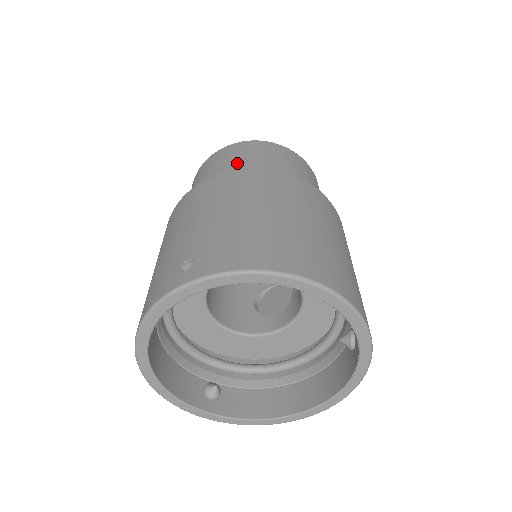
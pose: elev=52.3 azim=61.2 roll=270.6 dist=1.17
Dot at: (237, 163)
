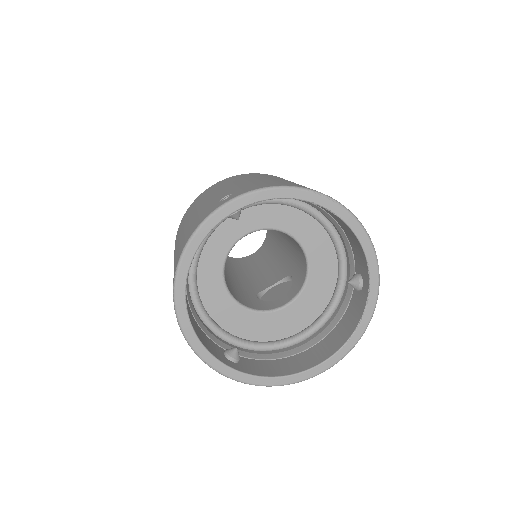
Dot at: occluded
